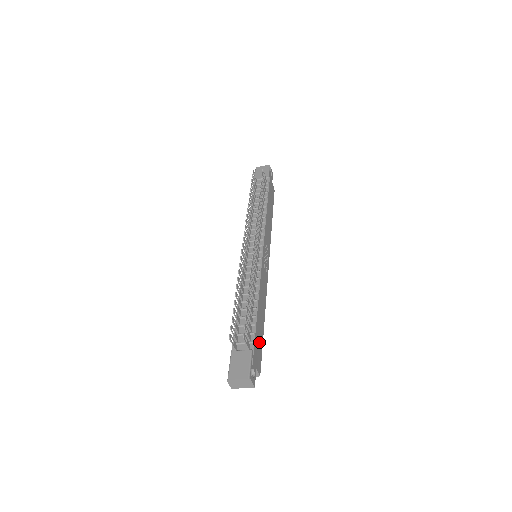
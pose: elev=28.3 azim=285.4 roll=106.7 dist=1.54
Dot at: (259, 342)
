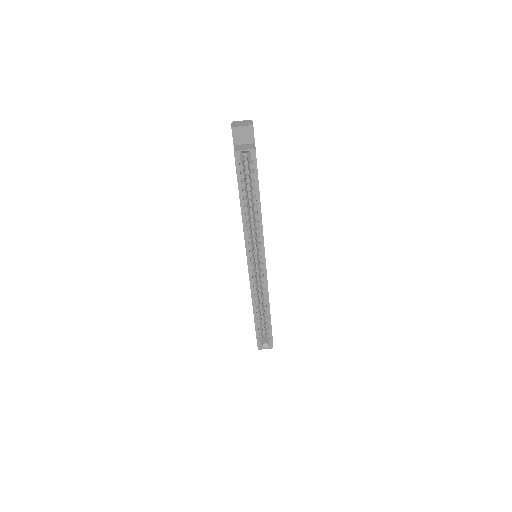
Dot at: occluded
